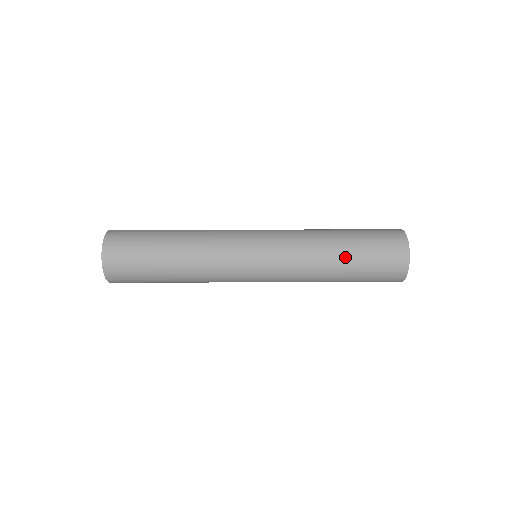
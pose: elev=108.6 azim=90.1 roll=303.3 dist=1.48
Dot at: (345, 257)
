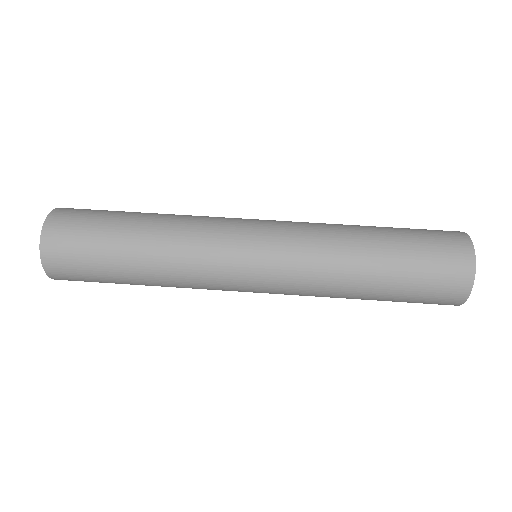
Dot at: (378, 289)
